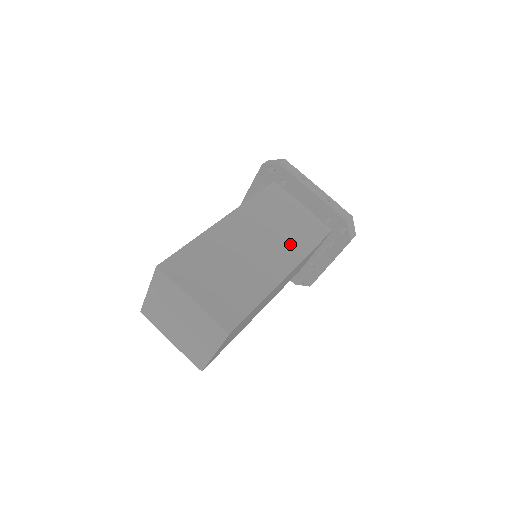
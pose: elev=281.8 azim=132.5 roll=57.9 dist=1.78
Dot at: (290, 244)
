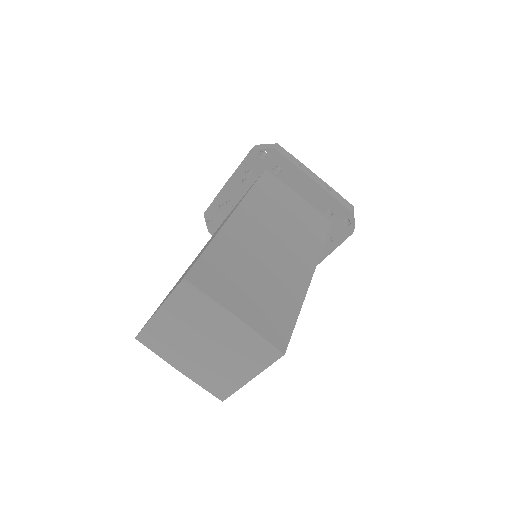
Dot at: (303, 240)
